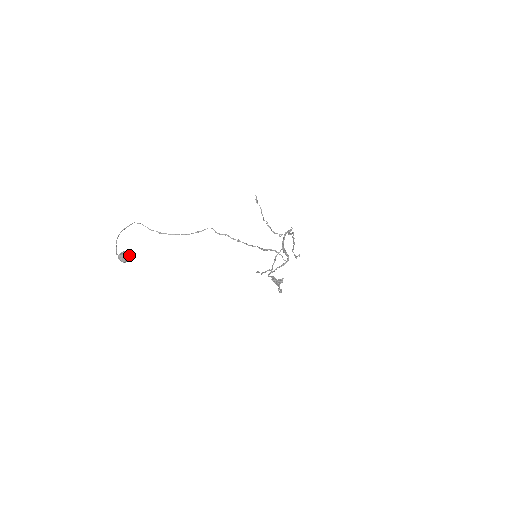
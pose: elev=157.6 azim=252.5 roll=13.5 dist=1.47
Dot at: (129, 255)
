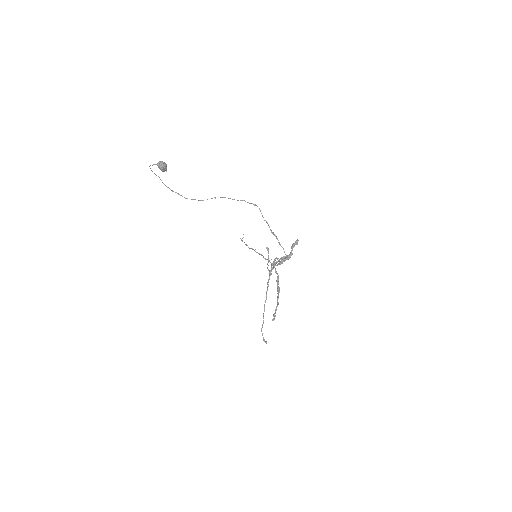
Dot at: (166, 168)
